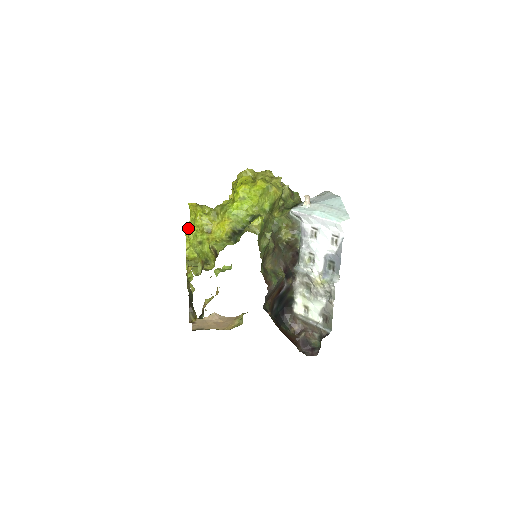
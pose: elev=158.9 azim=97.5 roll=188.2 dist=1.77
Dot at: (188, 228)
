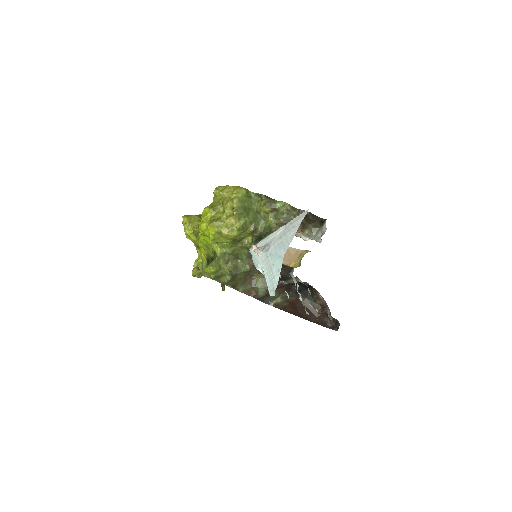
Dot at: occluded
